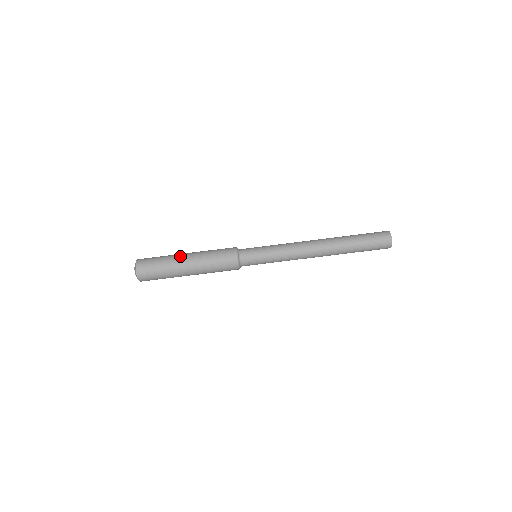
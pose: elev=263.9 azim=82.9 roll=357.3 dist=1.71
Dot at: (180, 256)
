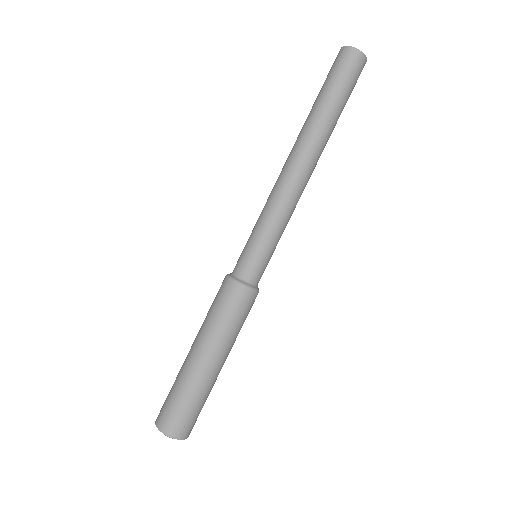
Dot at: (191, 365)
